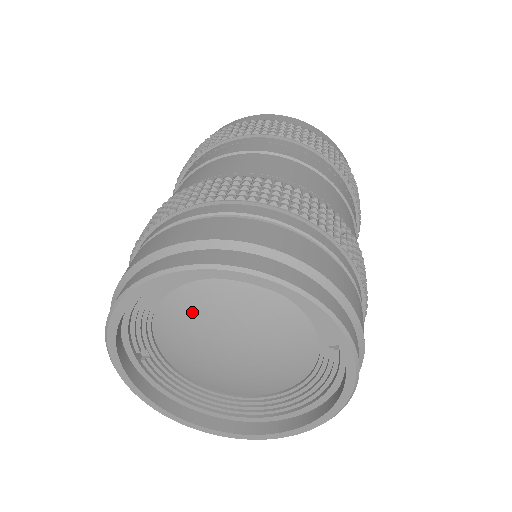
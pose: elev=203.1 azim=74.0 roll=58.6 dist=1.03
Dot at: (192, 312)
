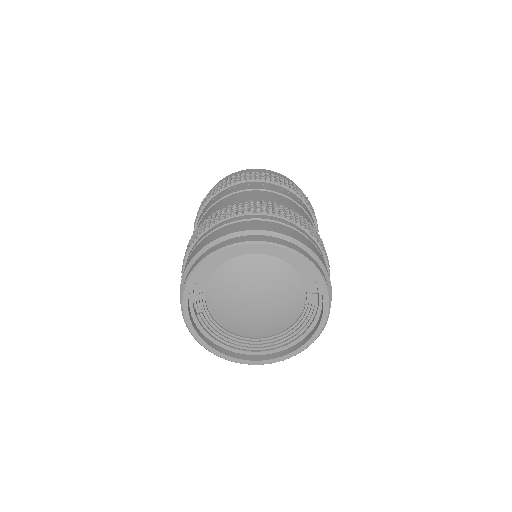
Dot at: (233, 277)
